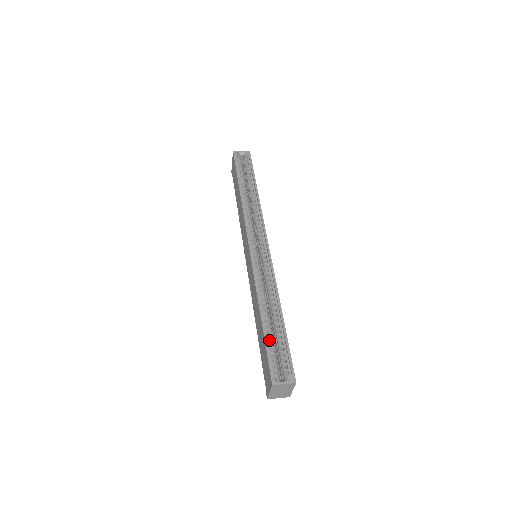
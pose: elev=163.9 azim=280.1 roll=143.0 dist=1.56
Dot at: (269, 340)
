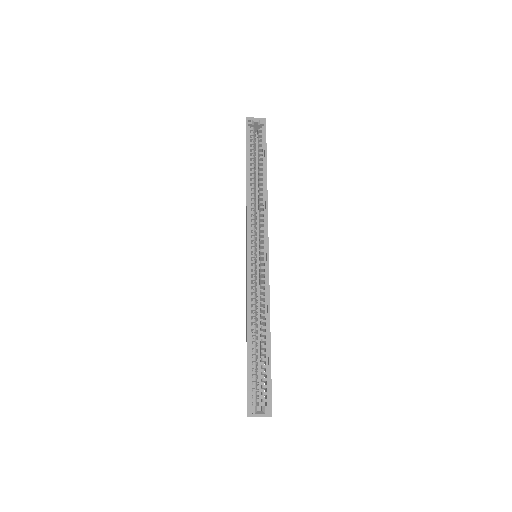
Dot at: (252, 365)
